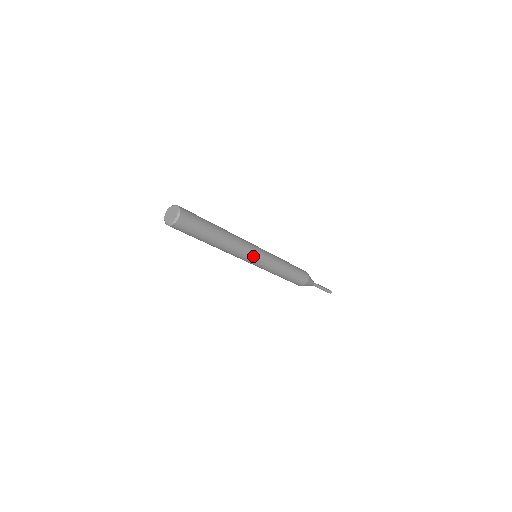
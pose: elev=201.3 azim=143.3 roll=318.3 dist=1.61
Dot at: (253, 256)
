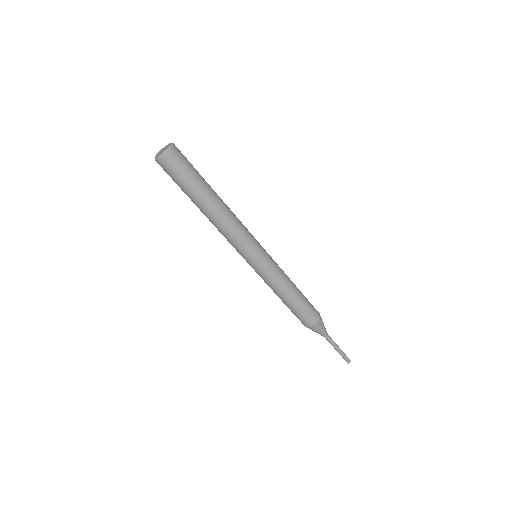
Dot at: (245, 251)
